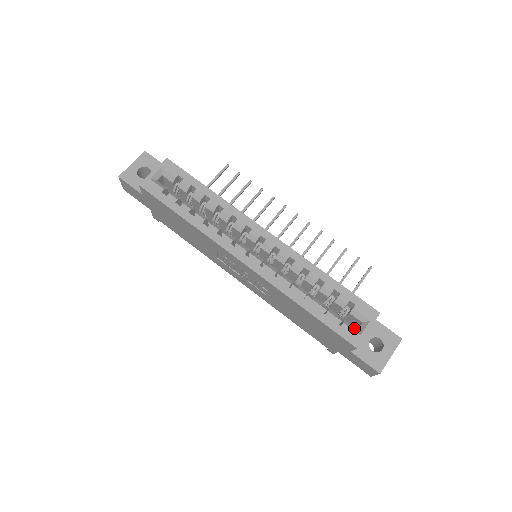
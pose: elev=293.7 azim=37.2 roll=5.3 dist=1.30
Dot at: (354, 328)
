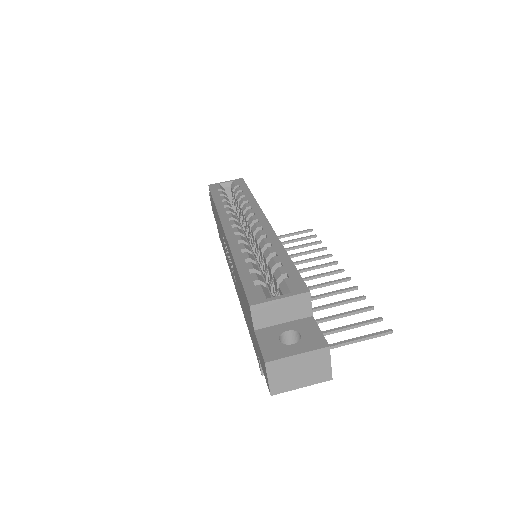
Dot at: (268, 294)
